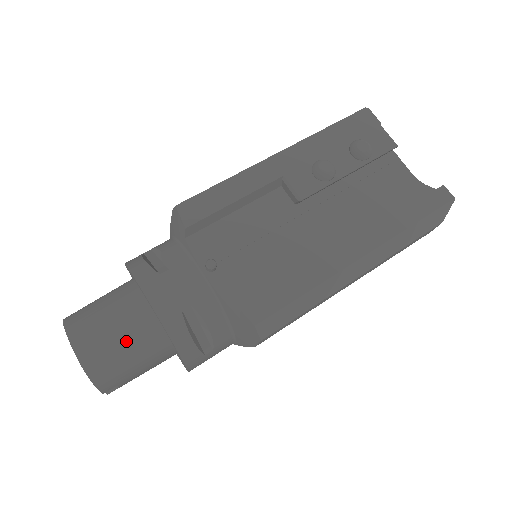
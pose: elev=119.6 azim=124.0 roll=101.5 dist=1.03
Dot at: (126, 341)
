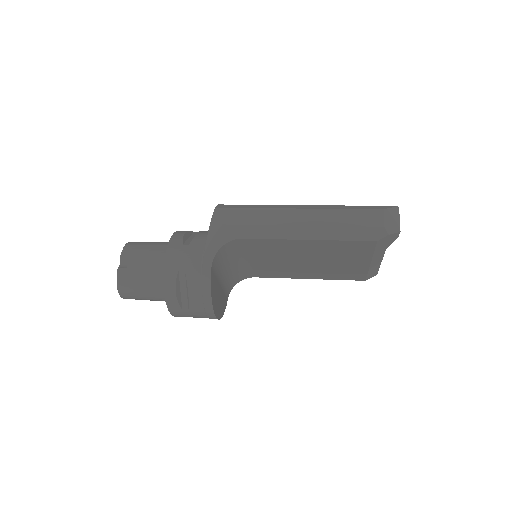
Dot at: occluded
